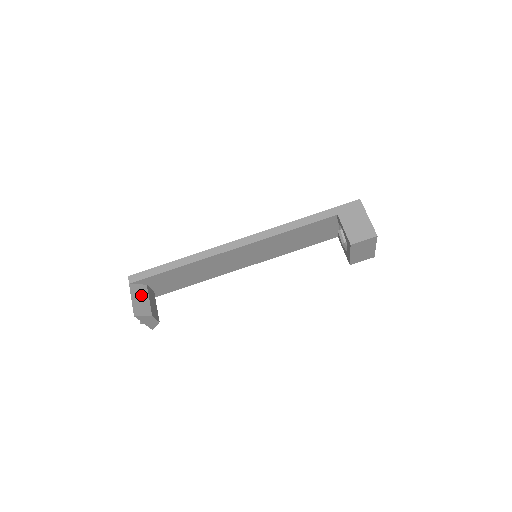
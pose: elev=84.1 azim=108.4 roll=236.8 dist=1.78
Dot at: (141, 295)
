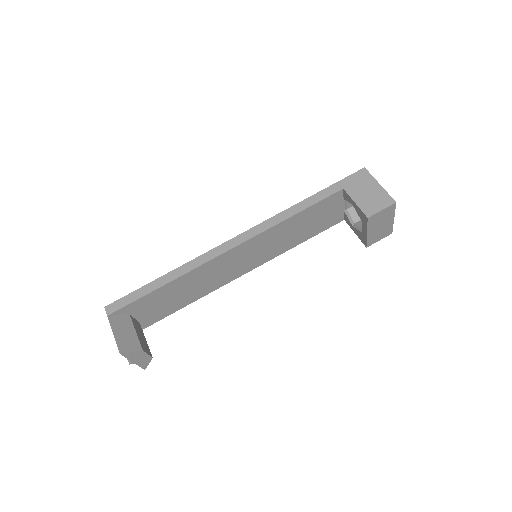
Dot at: (124, 327)
